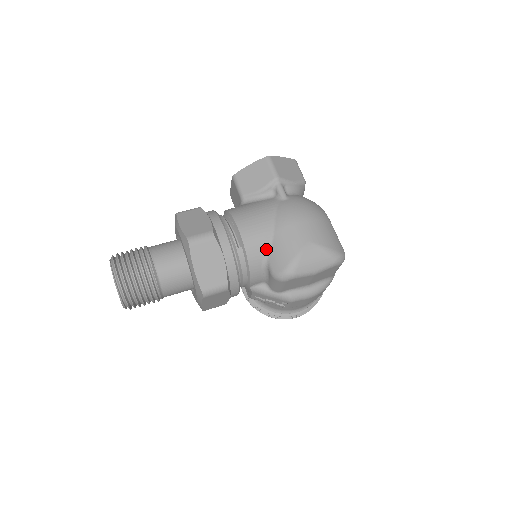
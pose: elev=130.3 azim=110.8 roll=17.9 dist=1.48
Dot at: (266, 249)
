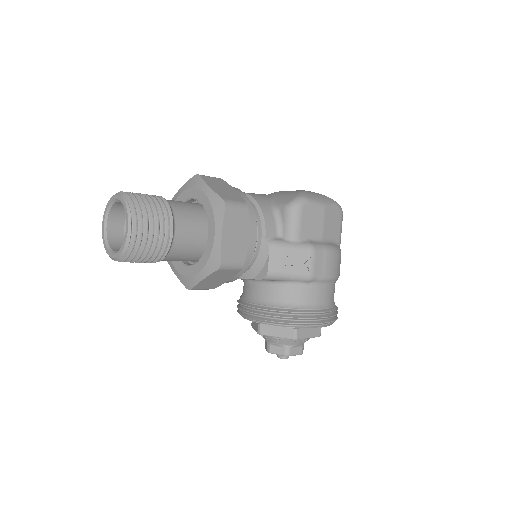
Dot at: (270, 200)
